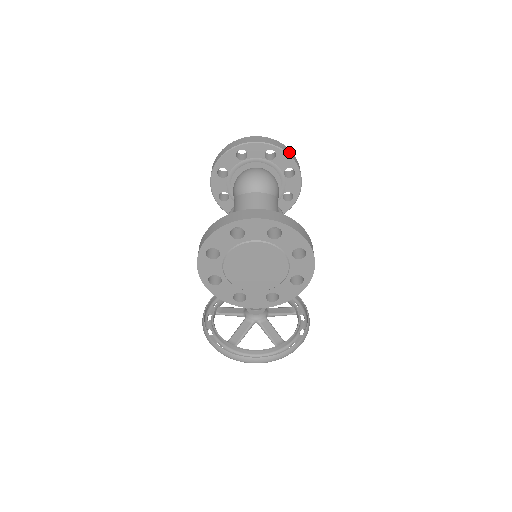
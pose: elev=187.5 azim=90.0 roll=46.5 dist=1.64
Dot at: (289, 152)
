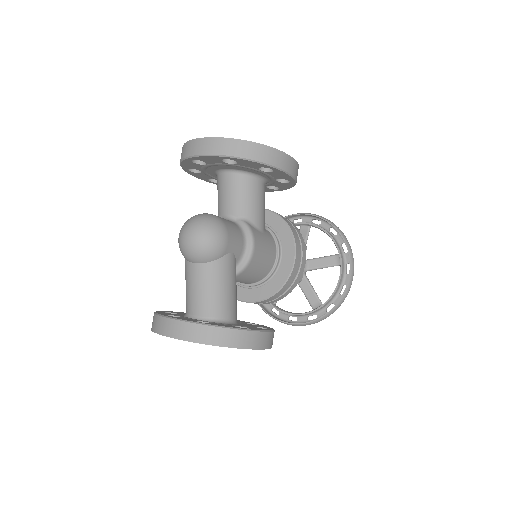
Dot at: (253, 153)
